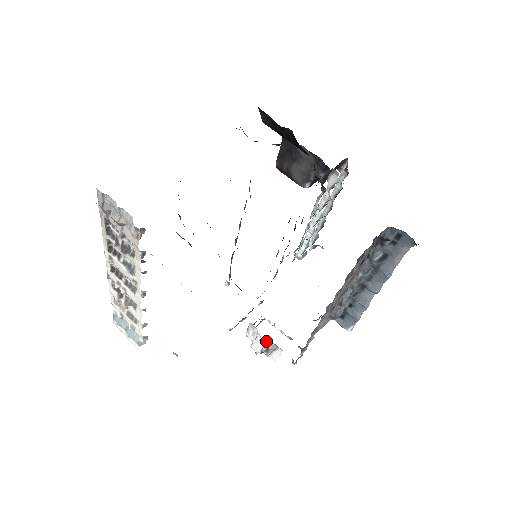
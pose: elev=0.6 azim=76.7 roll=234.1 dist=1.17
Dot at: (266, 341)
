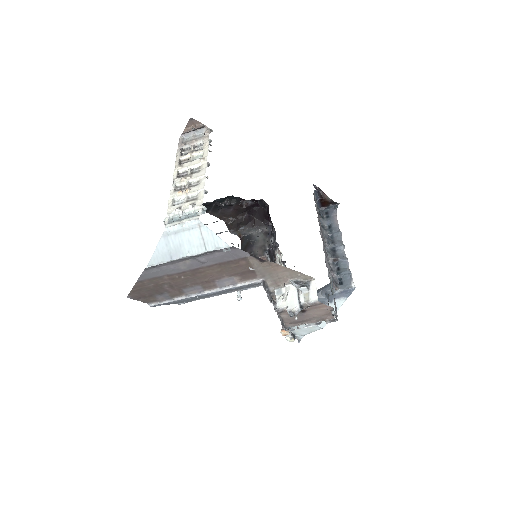
Dot at: (297, 283)
